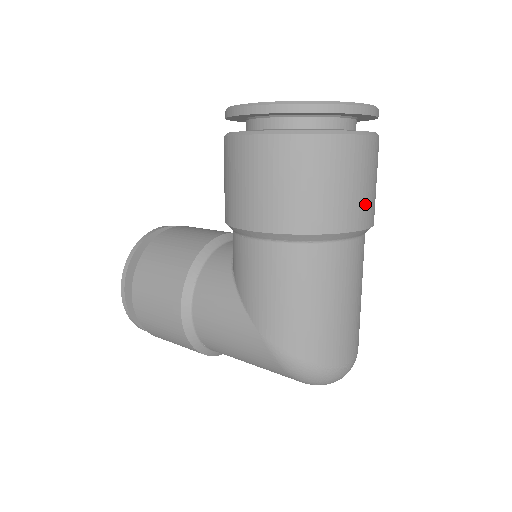
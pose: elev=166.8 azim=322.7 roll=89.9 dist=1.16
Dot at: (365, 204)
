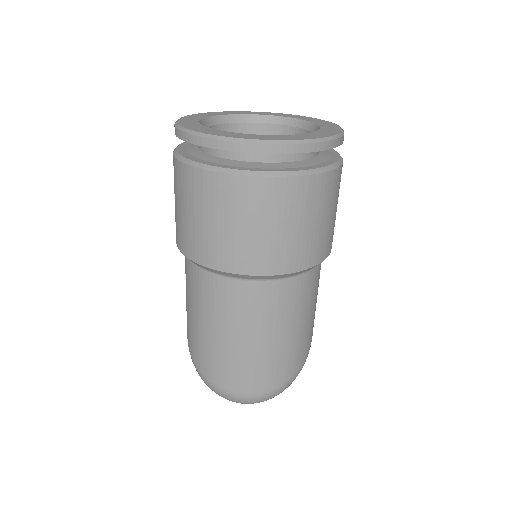
Dot at: (240, 248)
